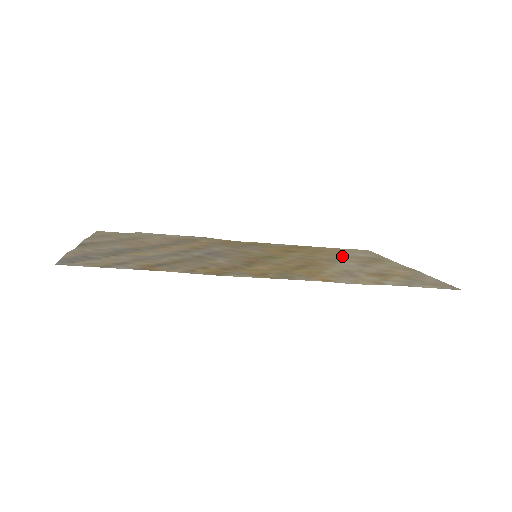
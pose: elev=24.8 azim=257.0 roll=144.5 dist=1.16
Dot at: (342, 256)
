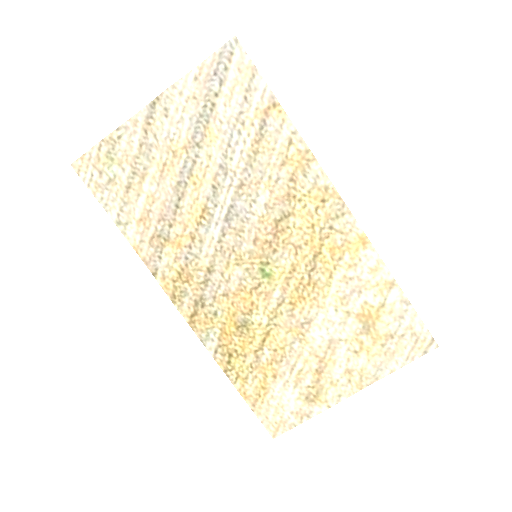
Dot at: (289, 362)
